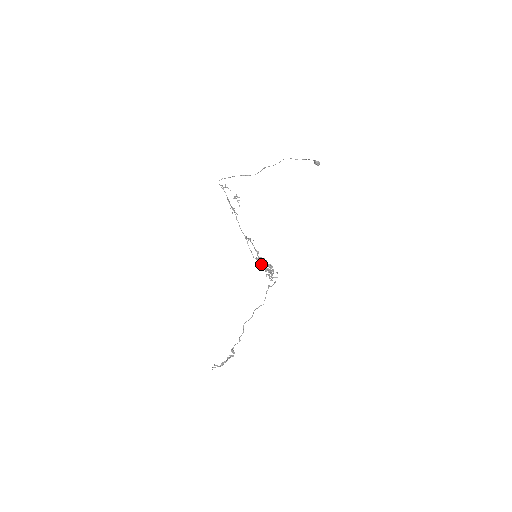
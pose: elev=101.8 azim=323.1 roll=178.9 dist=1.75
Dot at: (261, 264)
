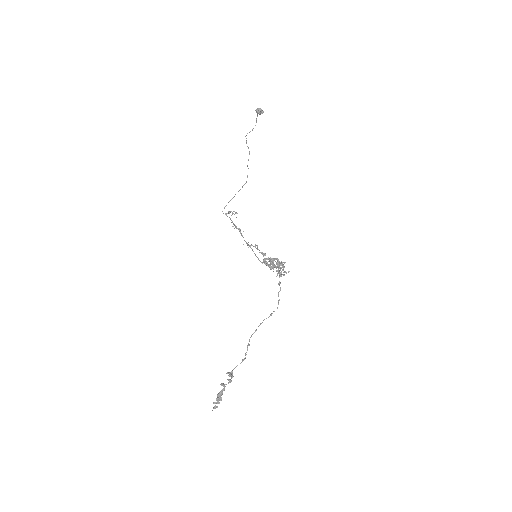
Dot at: occluded
